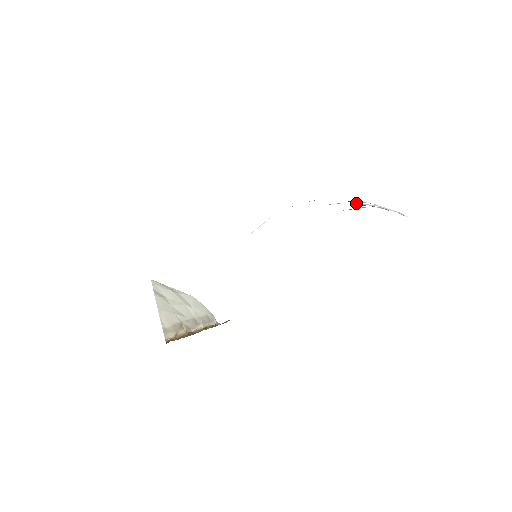
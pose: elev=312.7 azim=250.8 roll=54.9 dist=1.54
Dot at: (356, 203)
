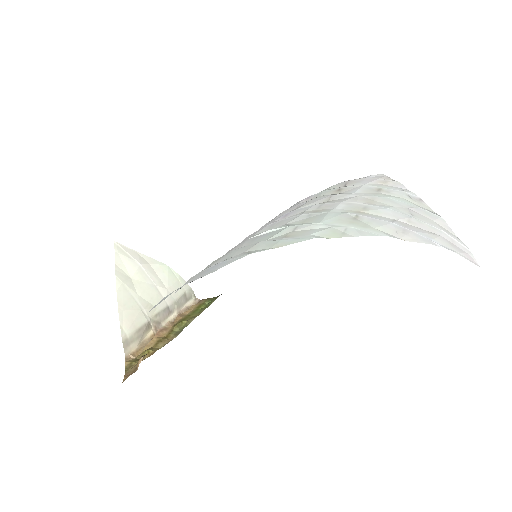
Dot at: (411, 220)
